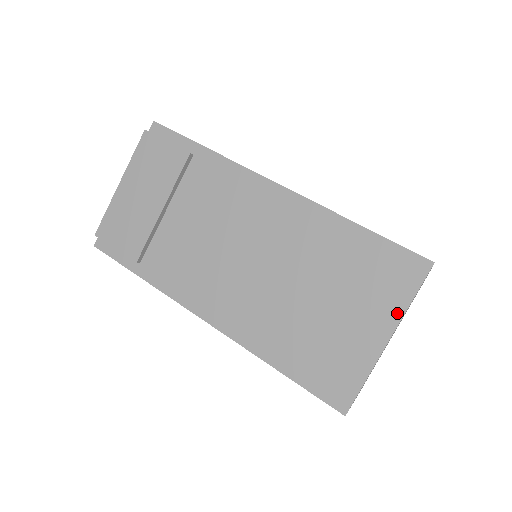
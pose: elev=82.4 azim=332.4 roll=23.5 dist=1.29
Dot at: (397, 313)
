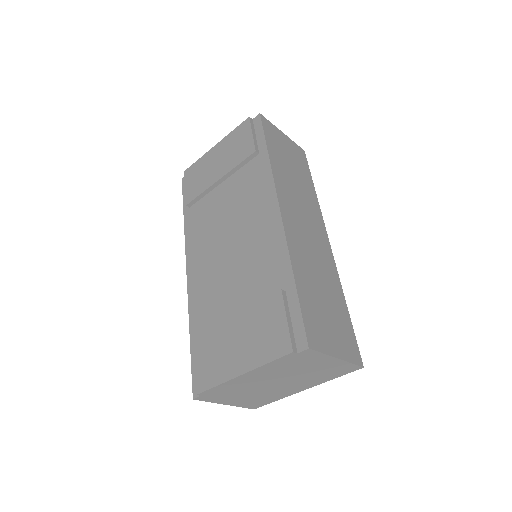
Dot at: (259, 361)
